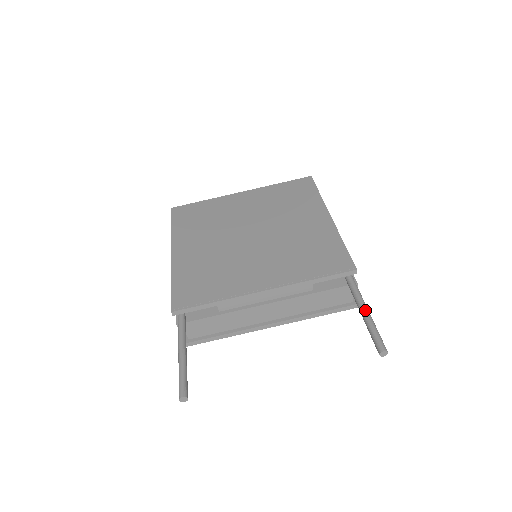
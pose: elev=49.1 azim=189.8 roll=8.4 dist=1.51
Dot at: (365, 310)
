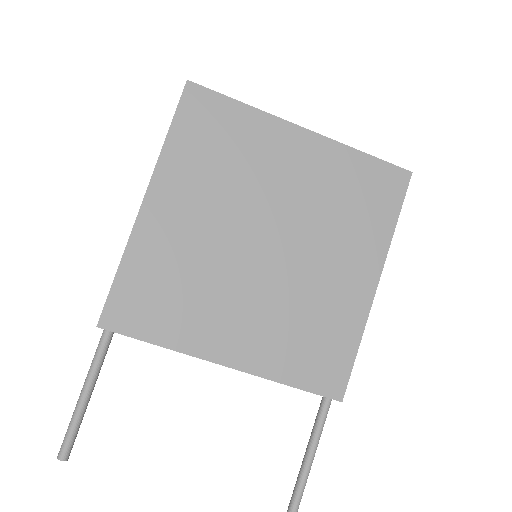
Dot at: (311, 458)
